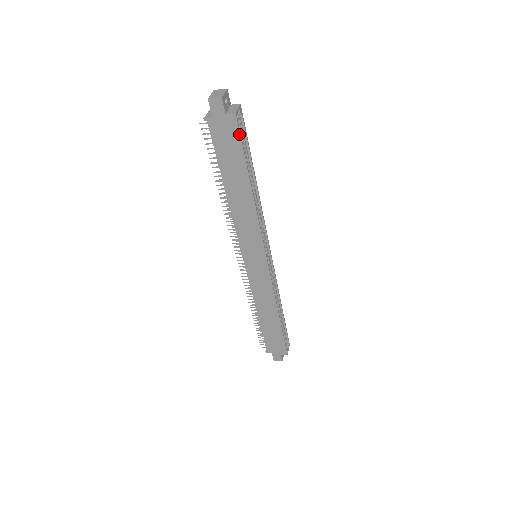
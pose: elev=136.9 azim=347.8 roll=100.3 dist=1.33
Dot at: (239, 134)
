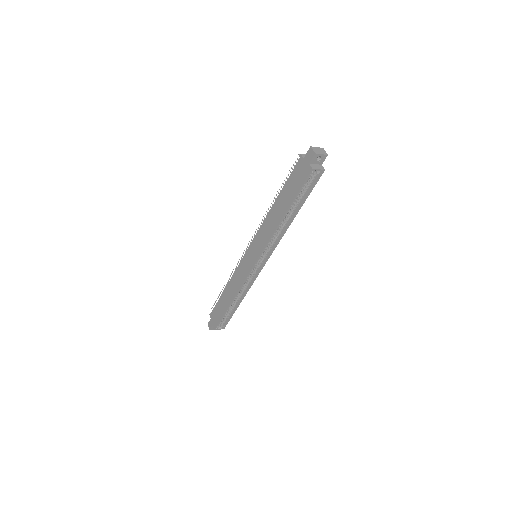
Dot at: (304, 181)
